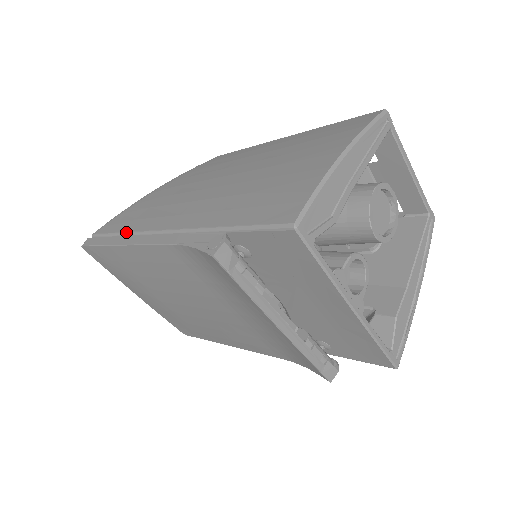
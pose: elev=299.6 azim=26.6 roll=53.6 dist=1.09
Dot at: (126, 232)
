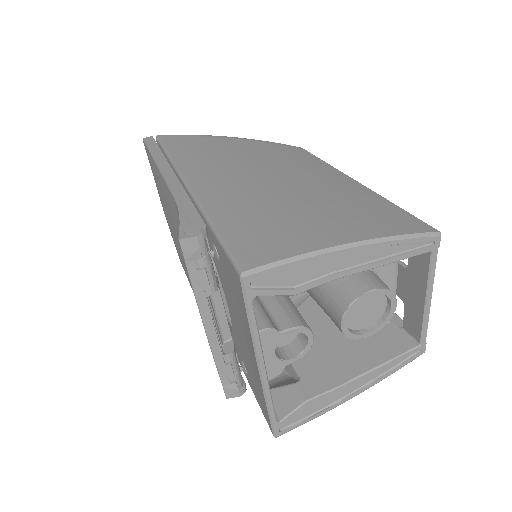
Dot at: (171, 157)
